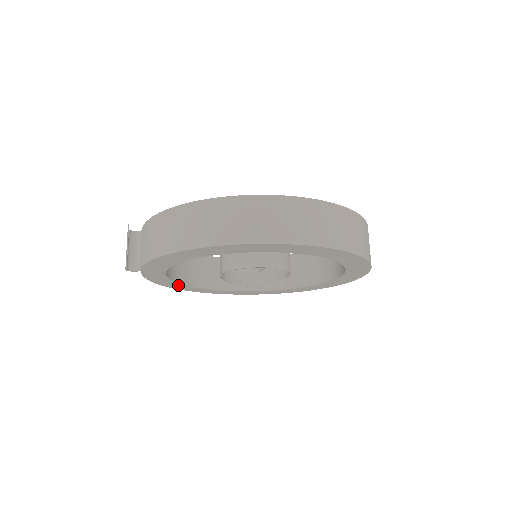
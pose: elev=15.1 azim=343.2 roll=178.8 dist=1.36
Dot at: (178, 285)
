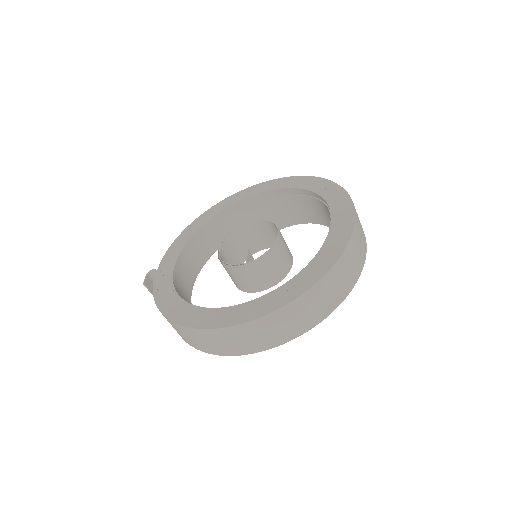
Dot at: occluded
